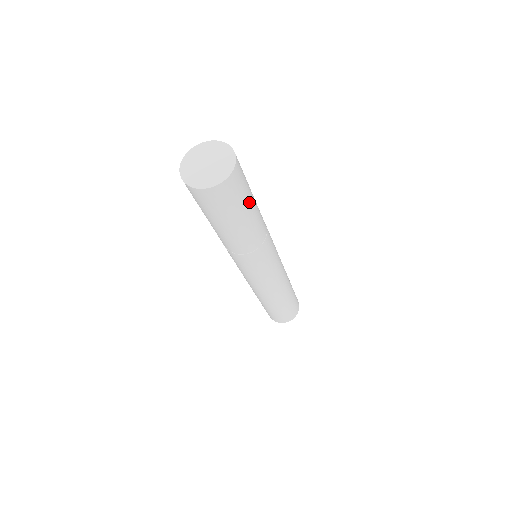
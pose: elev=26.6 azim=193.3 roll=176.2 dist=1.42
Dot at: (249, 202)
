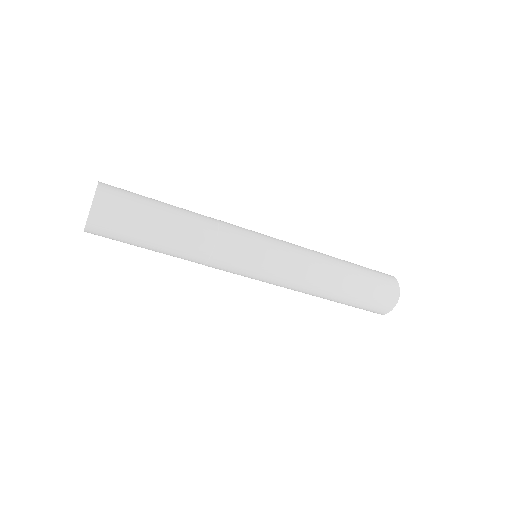
Dot at: (142, 238)
